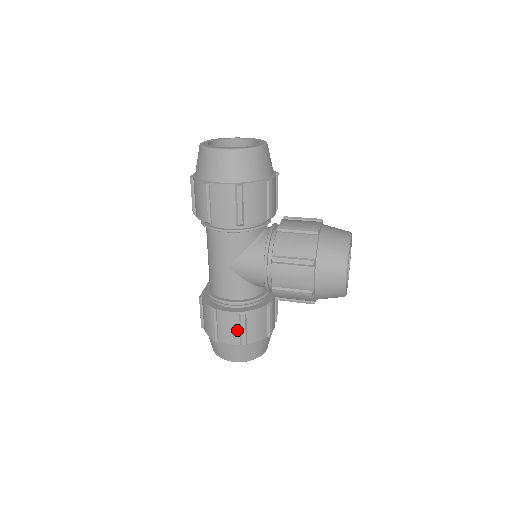
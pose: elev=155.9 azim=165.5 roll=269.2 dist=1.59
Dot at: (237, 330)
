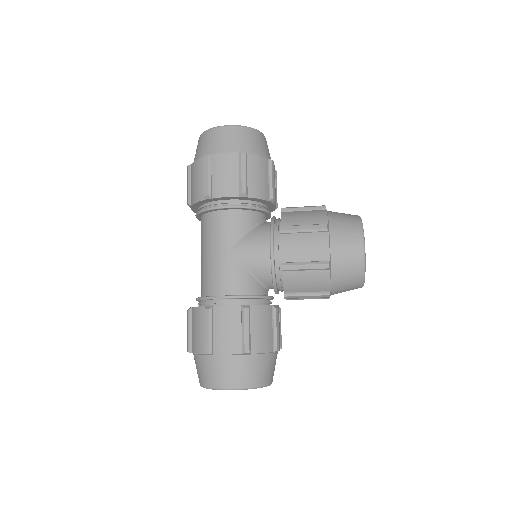
Dot at: (238, 332)
